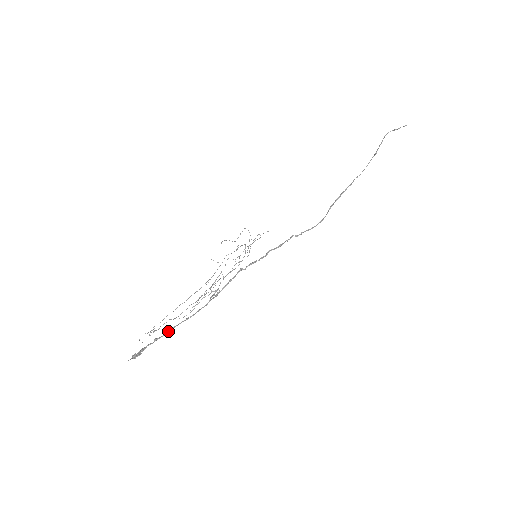
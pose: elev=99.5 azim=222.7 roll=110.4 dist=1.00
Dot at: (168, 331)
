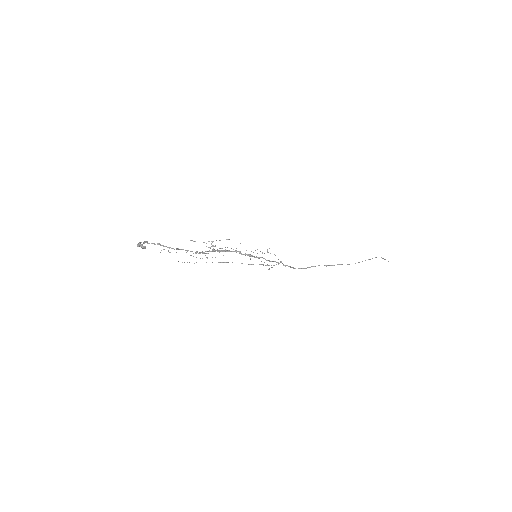
Dot at: occluded
